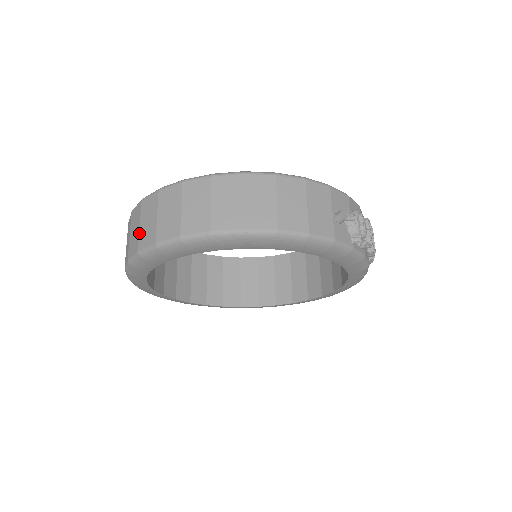
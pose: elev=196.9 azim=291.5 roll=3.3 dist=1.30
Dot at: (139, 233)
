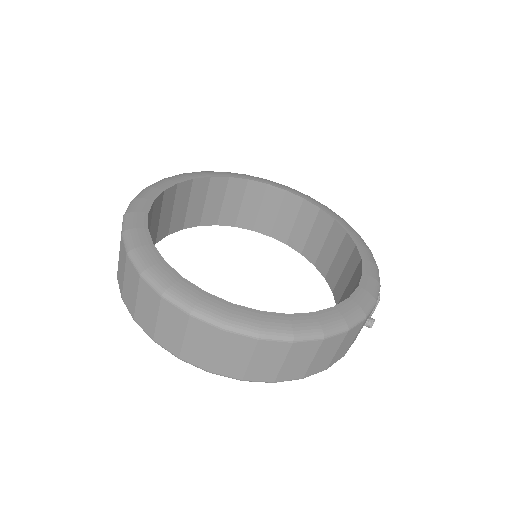
Dot at: (183, 345)
